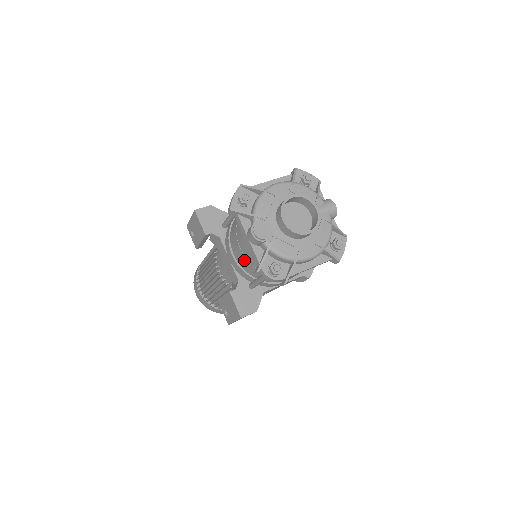
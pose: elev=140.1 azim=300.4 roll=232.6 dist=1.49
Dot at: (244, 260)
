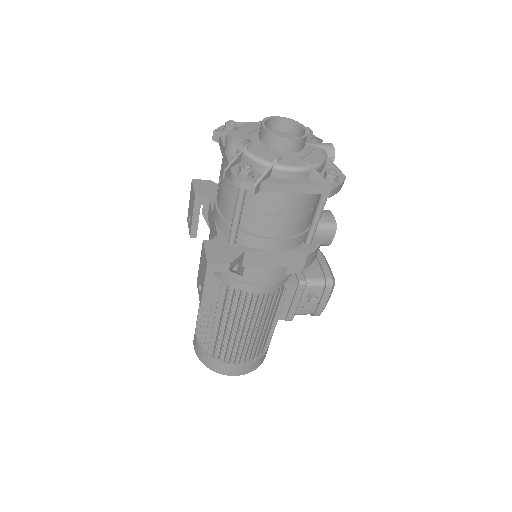
Dot at: (223, 197)
